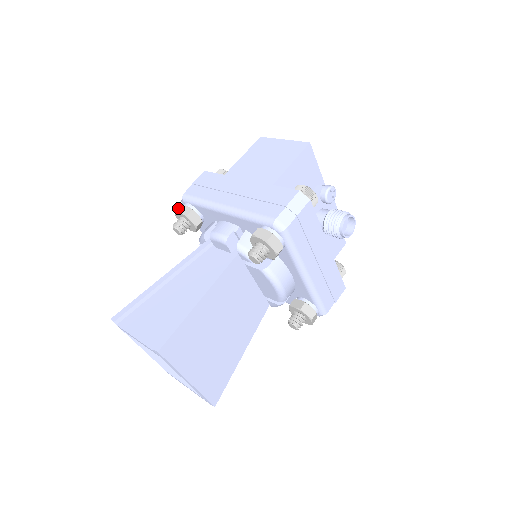
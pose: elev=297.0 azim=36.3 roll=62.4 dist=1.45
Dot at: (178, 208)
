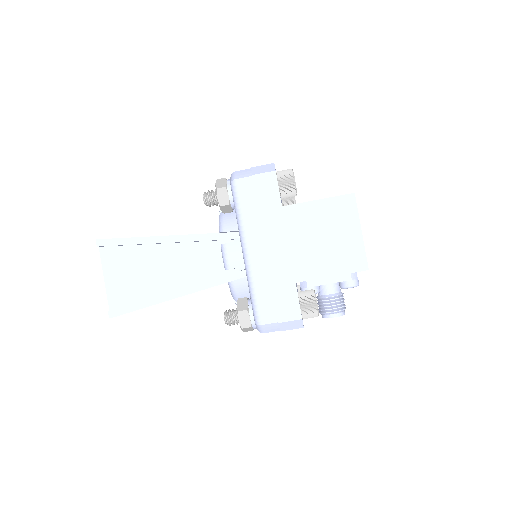
Dot at: (219, 189)
